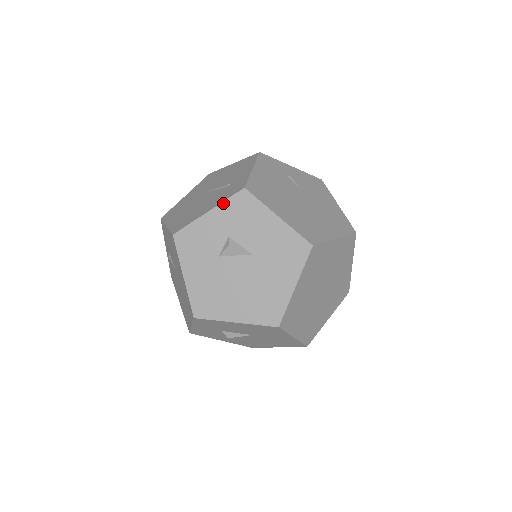
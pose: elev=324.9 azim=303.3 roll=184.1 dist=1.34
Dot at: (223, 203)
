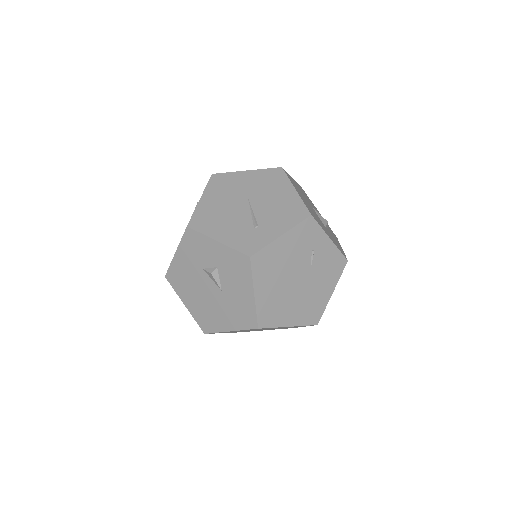
Dot at: (230, 248)
